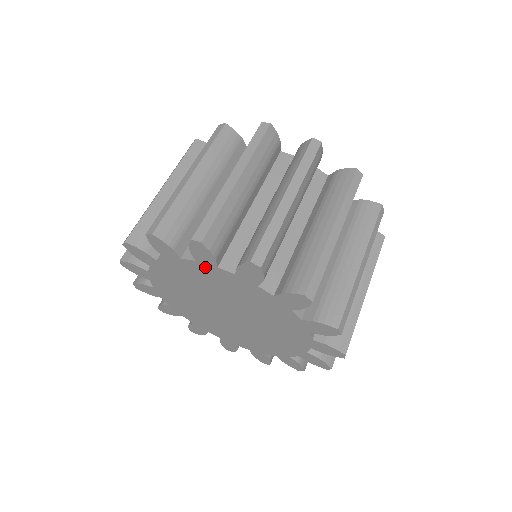
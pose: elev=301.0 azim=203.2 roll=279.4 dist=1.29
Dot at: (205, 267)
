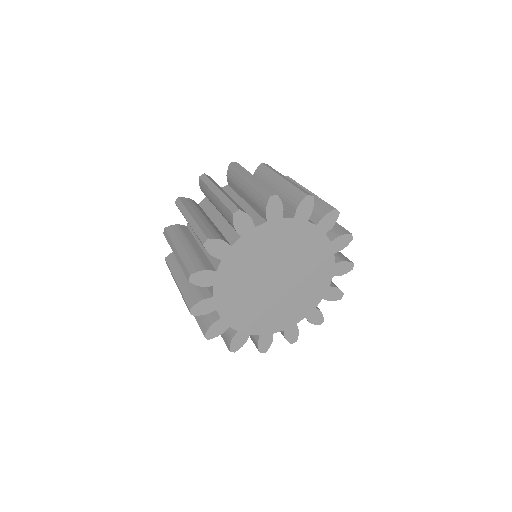
Dot at: (297, 224)
